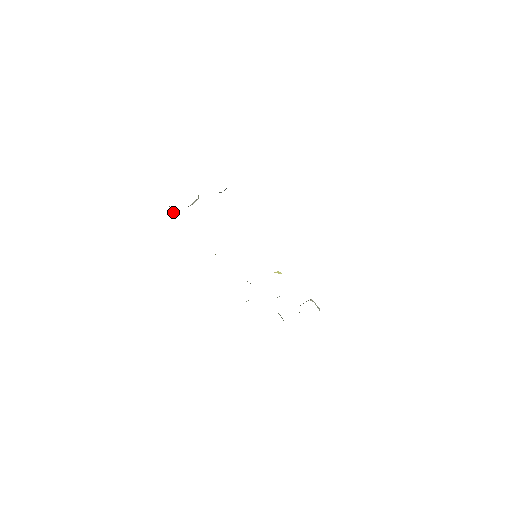
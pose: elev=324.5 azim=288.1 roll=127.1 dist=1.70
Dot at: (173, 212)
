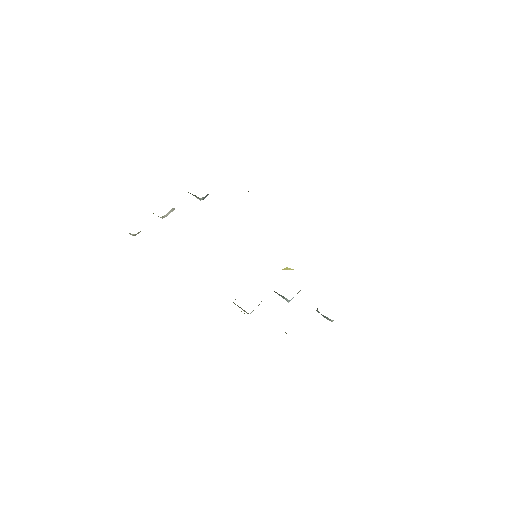
Dot at: occluded
